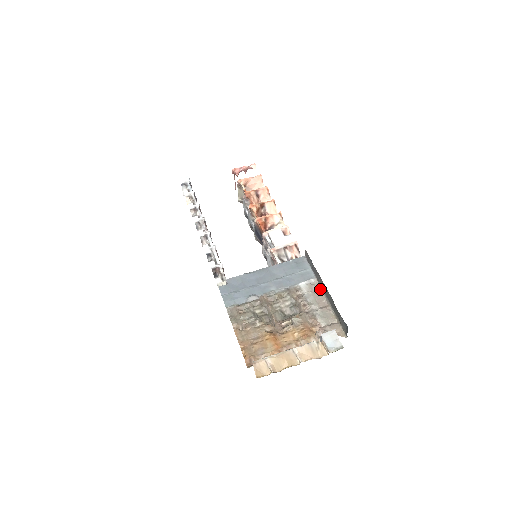
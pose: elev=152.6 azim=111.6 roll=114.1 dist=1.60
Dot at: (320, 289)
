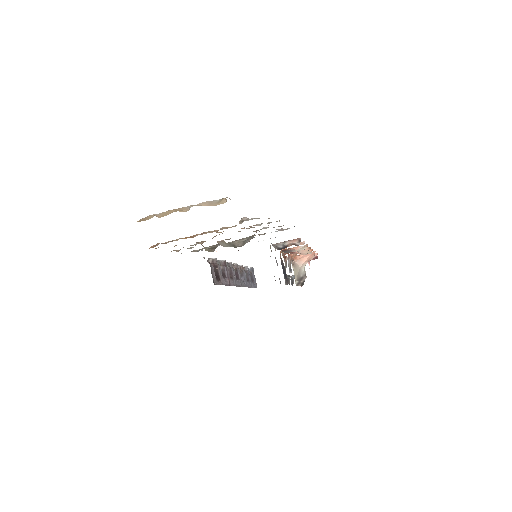
Dot at: occluded
